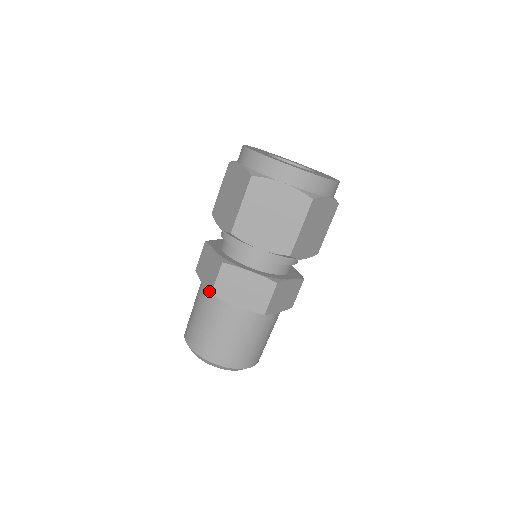
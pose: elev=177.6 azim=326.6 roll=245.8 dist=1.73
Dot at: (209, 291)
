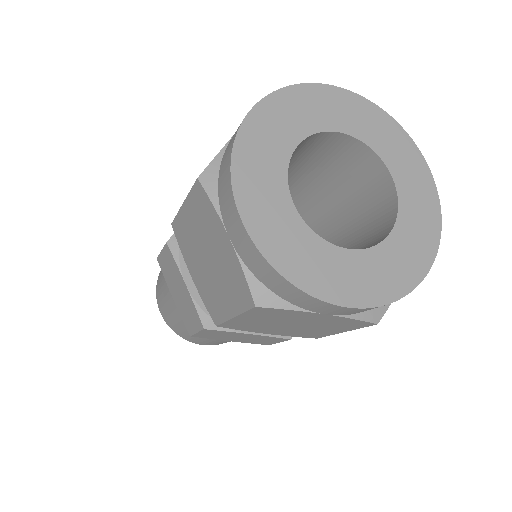
Dot at: occluded
